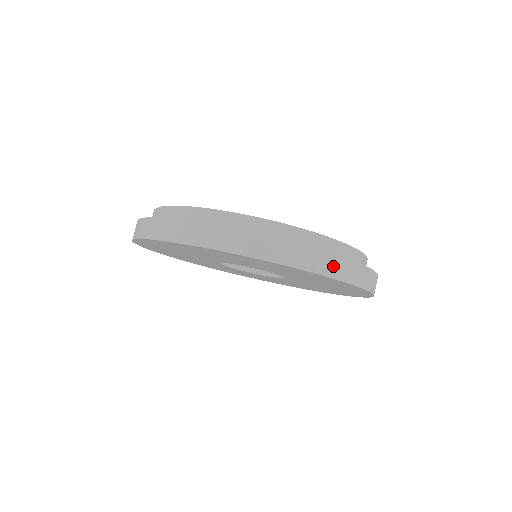
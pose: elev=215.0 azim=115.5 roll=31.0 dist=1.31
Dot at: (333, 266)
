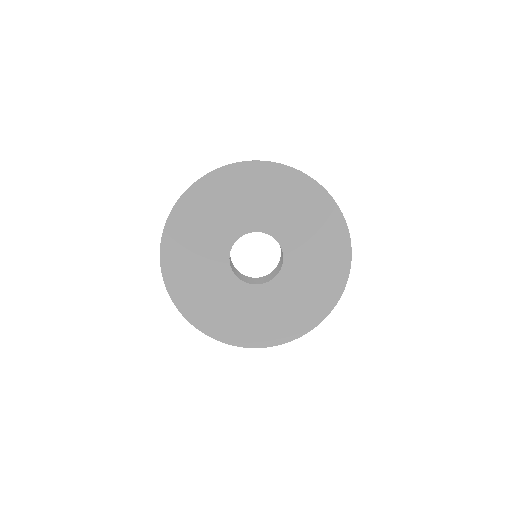
Dot at: occluded
